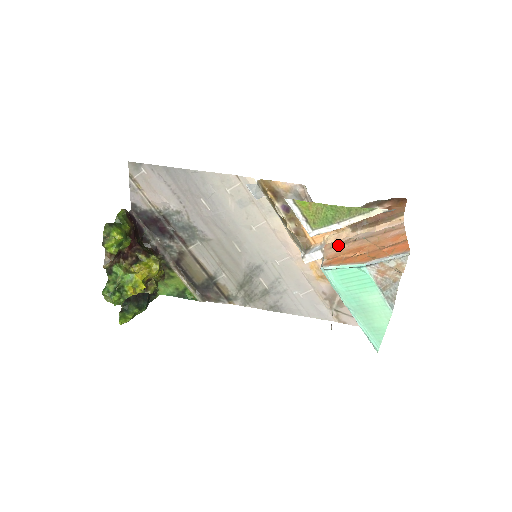
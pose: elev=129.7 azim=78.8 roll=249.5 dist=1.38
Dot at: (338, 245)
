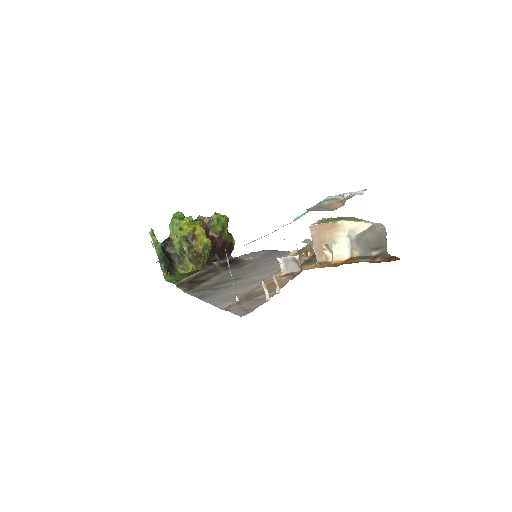
Dot at: occluded
